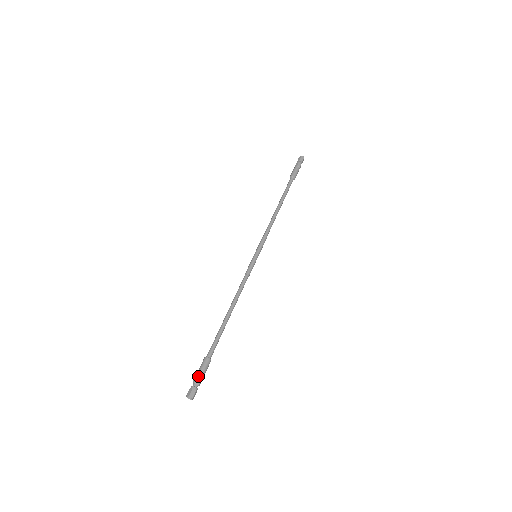
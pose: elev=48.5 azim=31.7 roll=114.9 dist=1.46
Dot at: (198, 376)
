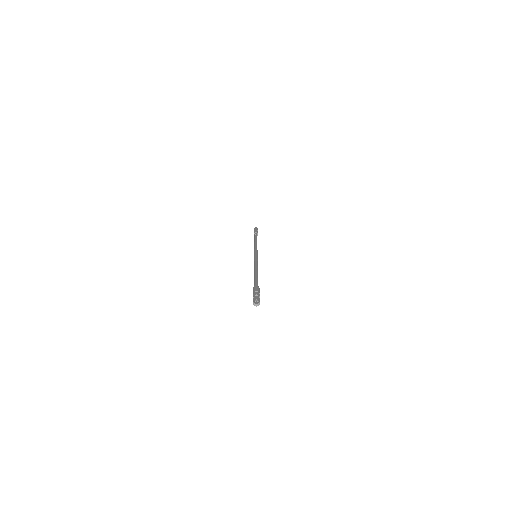
Dot at: (253, 294)
